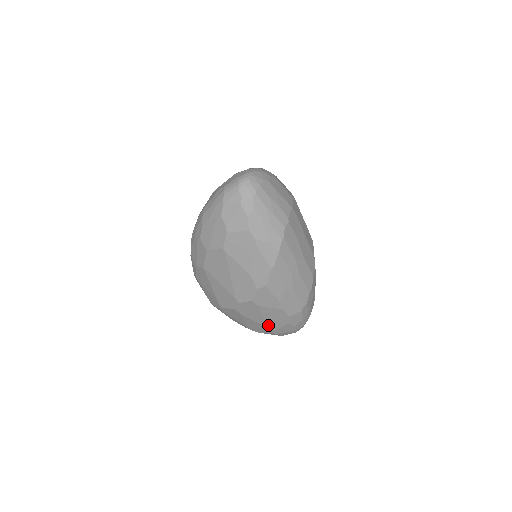
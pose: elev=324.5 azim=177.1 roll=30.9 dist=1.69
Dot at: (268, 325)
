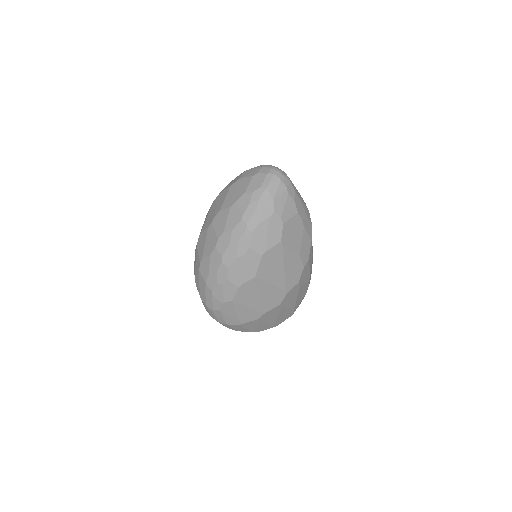
Dot at: (295, 306)
